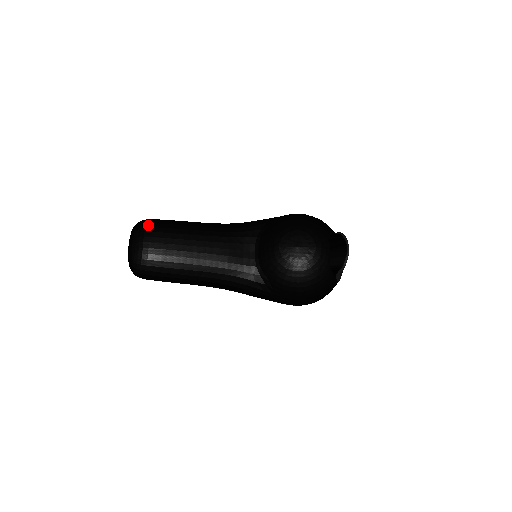
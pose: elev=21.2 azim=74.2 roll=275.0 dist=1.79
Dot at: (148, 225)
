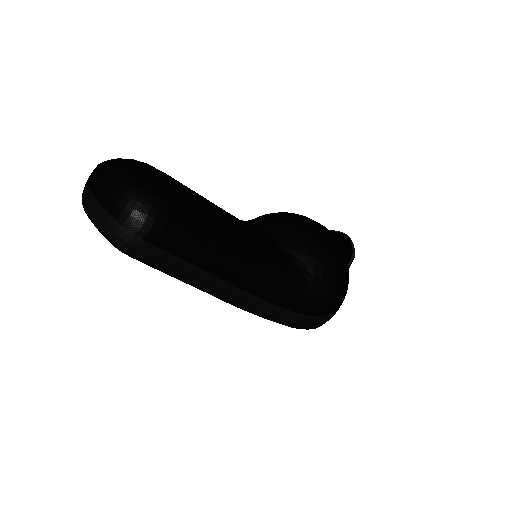
Dot at: occluded
